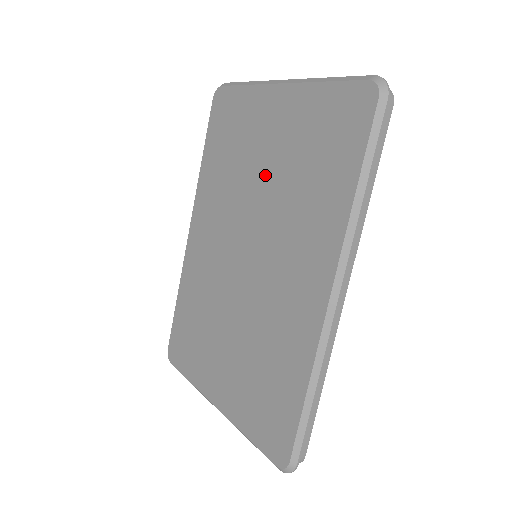
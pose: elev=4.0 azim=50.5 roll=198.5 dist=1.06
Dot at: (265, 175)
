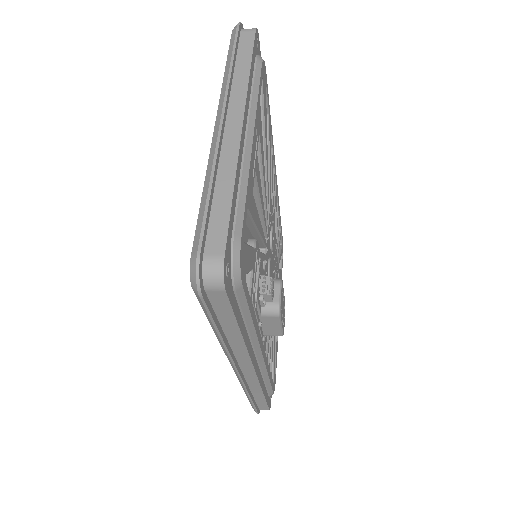
Dot at: occluded
